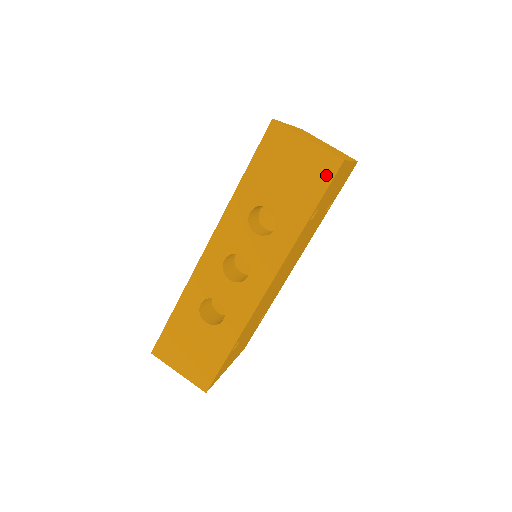
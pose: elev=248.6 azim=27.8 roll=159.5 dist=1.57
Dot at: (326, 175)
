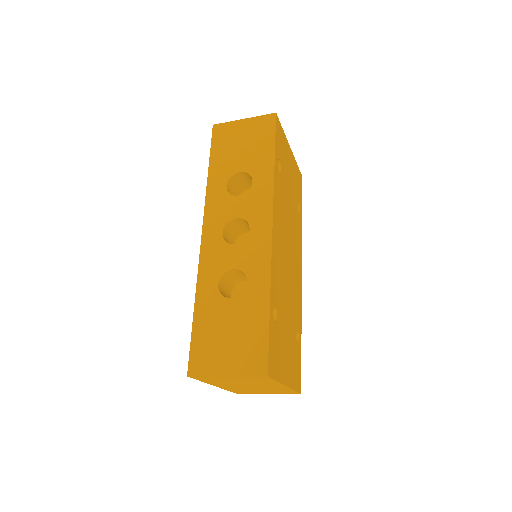
Dot at: (269, 128)
